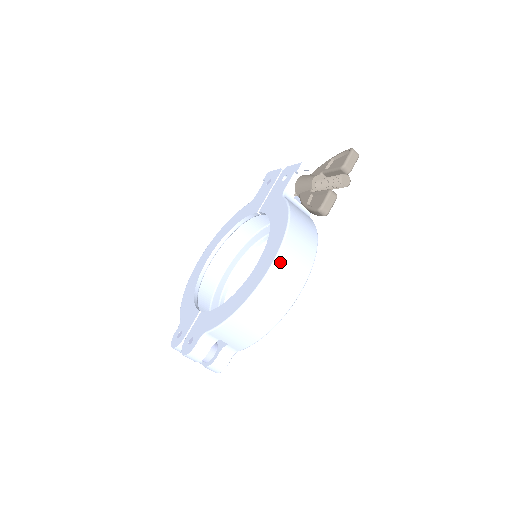
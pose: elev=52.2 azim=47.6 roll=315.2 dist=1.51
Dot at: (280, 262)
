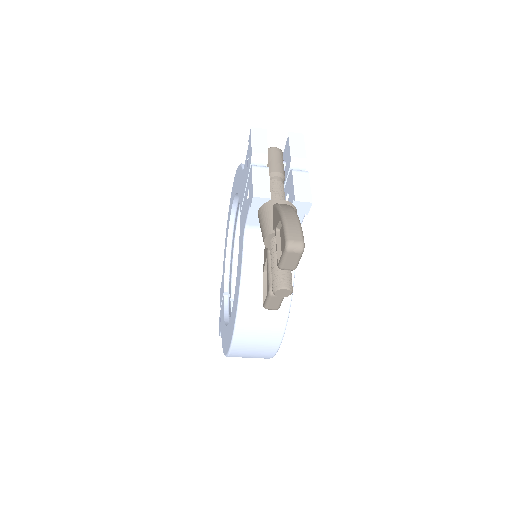
Dot at: (238, 345)
